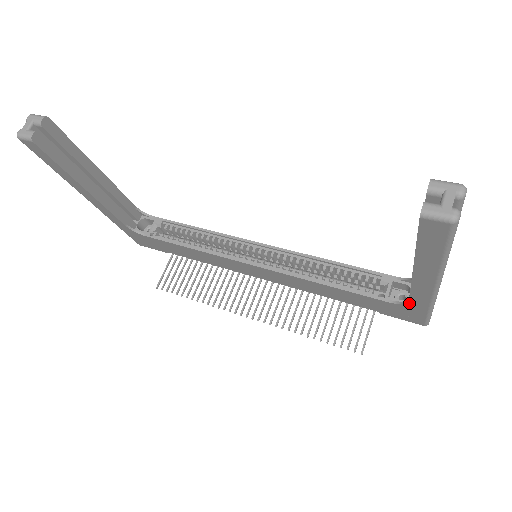
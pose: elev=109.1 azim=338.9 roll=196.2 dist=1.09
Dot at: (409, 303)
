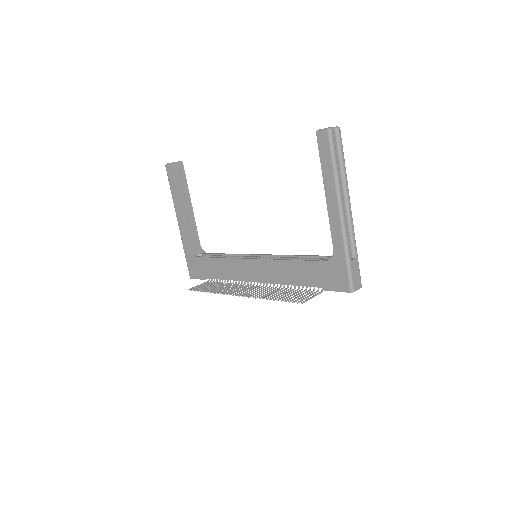
Dot at: (334, 252)
